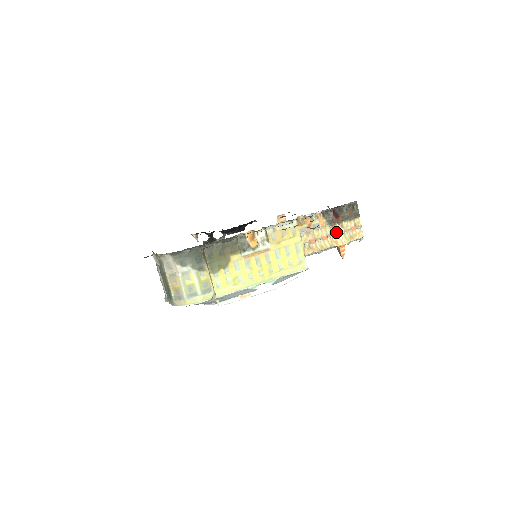
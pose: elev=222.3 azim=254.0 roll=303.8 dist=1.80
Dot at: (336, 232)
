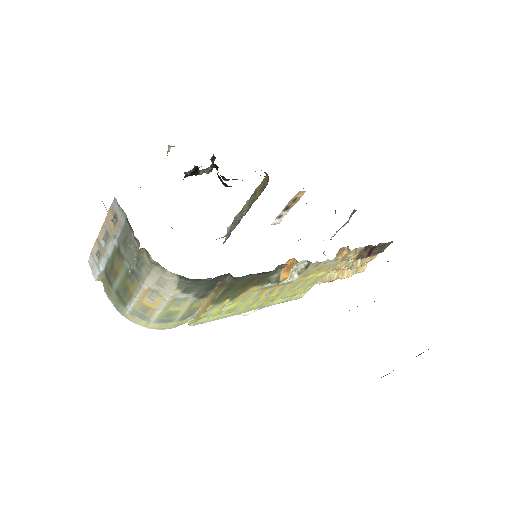
Dot at: (353, 267)
